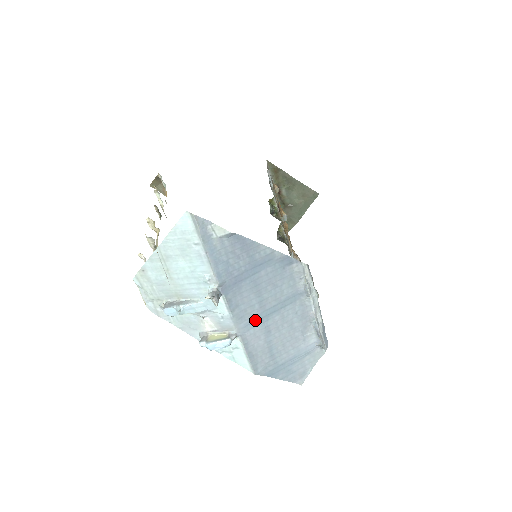
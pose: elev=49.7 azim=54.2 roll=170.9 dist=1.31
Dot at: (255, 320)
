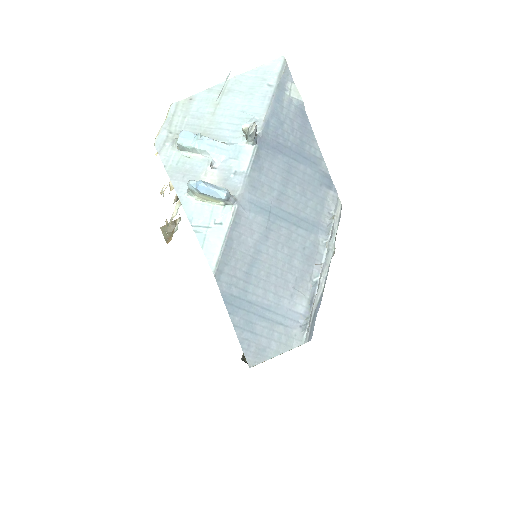
Dot at: (263, 207)
